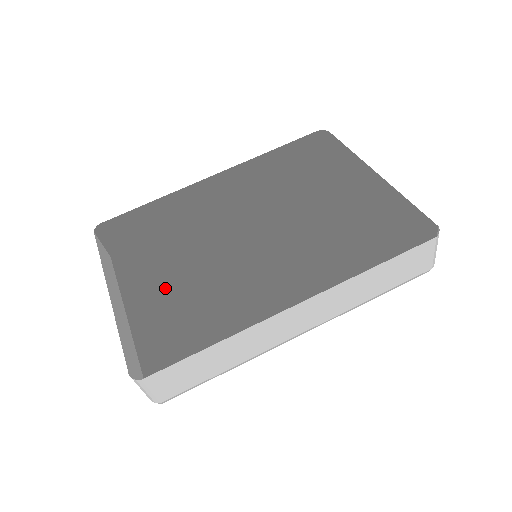
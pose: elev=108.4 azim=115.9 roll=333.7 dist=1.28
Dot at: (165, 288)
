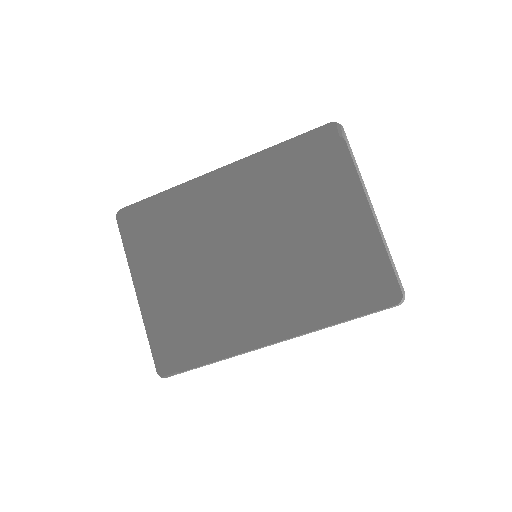
Dot at: (181, 265)
